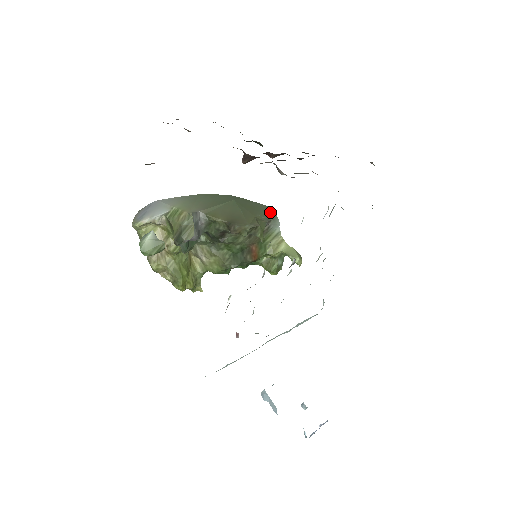
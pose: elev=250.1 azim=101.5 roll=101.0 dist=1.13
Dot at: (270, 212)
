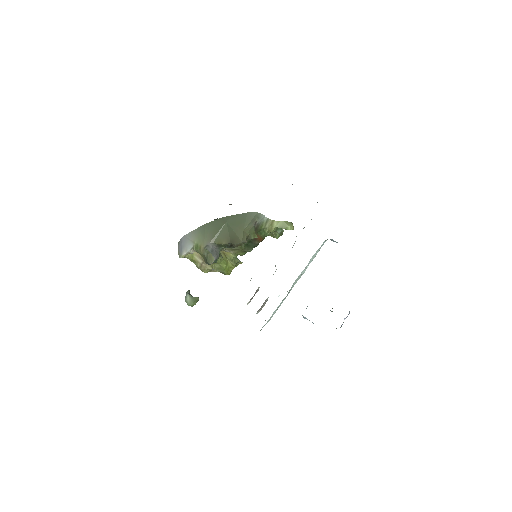
Dot at: (253, 216)
